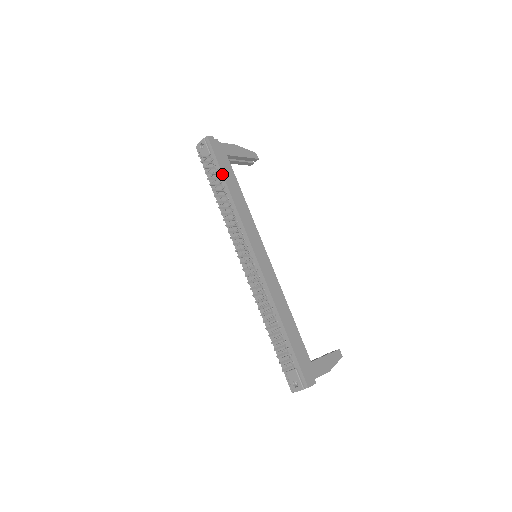
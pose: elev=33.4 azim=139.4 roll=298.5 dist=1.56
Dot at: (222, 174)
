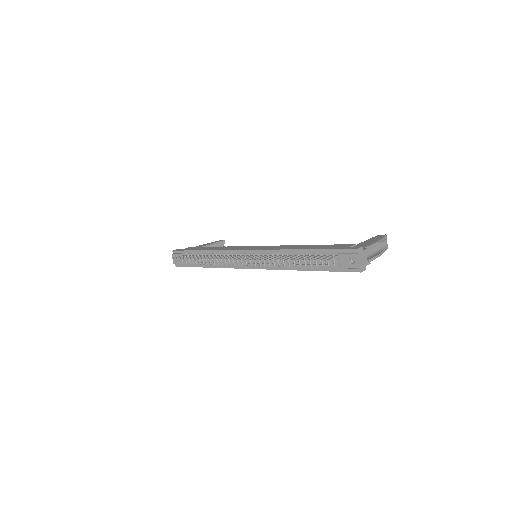
Dot at: (195, 251)
